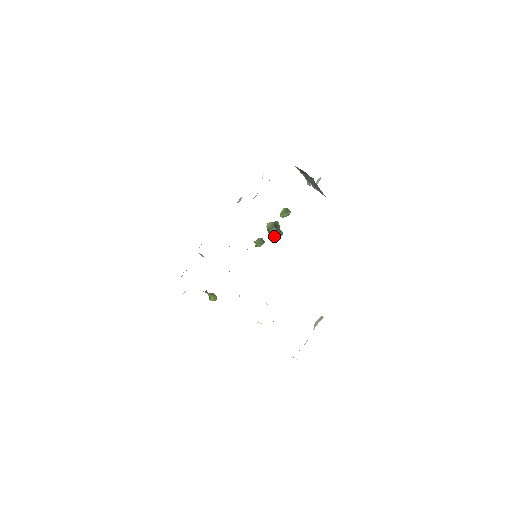
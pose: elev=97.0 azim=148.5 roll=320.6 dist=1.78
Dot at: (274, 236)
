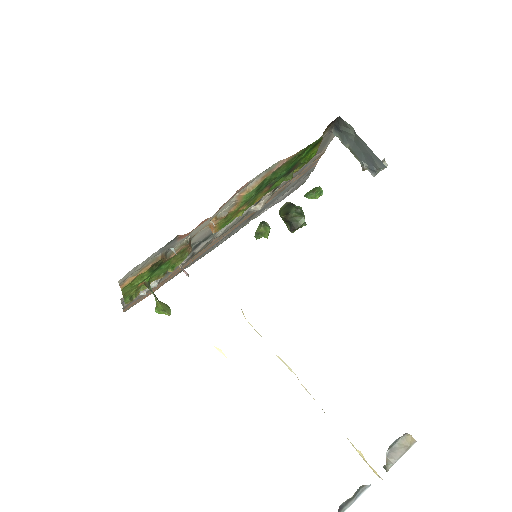
Dot at: (286, 217)
